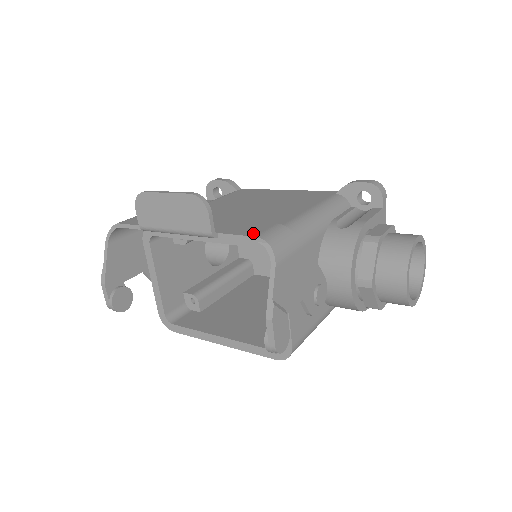
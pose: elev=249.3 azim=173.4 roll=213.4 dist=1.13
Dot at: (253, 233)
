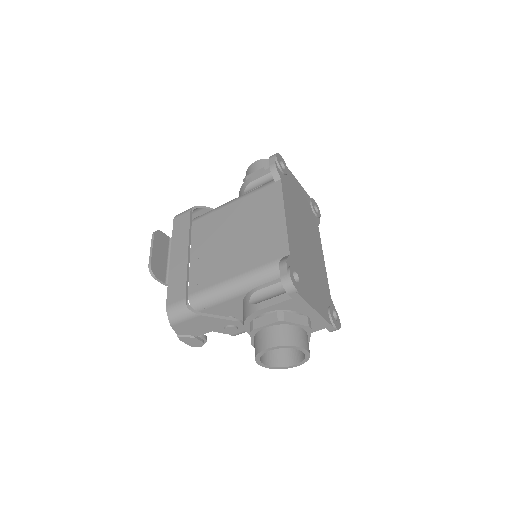
Dot at: (169, 301)
